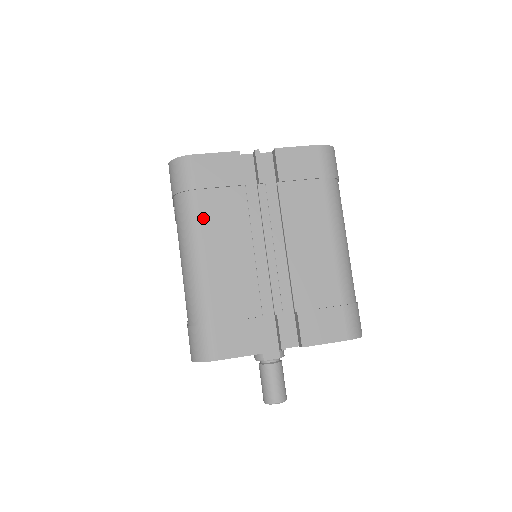
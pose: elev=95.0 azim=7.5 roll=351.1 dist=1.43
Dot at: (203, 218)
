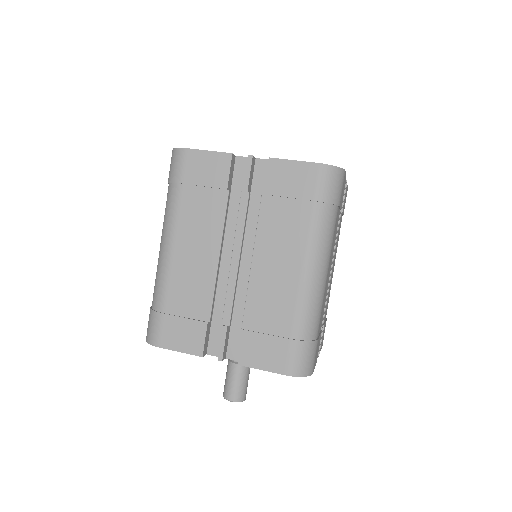
Dot at: (181, 213)
